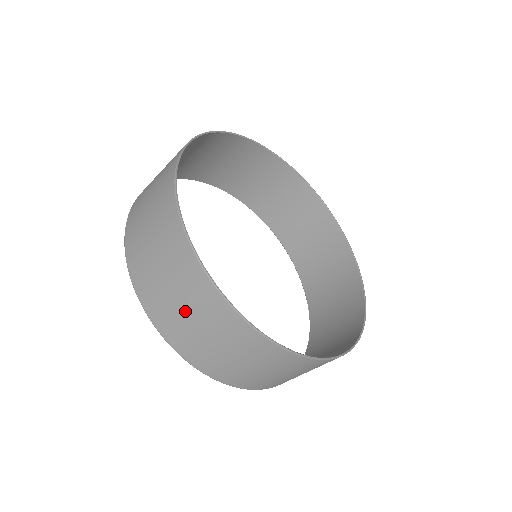
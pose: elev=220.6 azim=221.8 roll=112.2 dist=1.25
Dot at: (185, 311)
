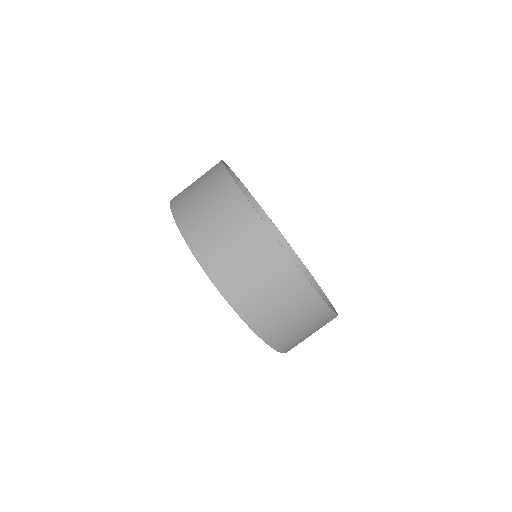
Dot at: (196, 181)
